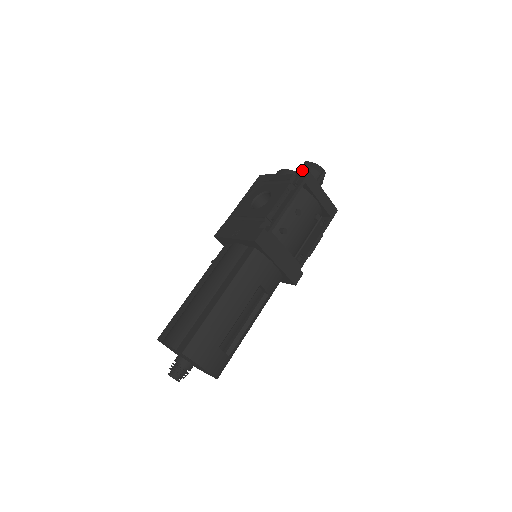
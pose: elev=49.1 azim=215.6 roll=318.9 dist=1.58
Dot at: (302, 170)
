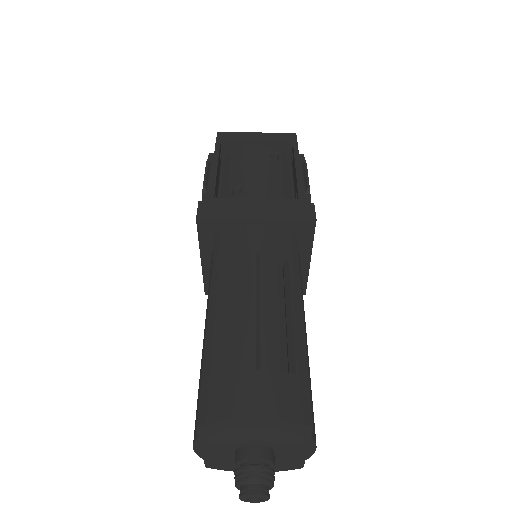
Dot at: occluded
